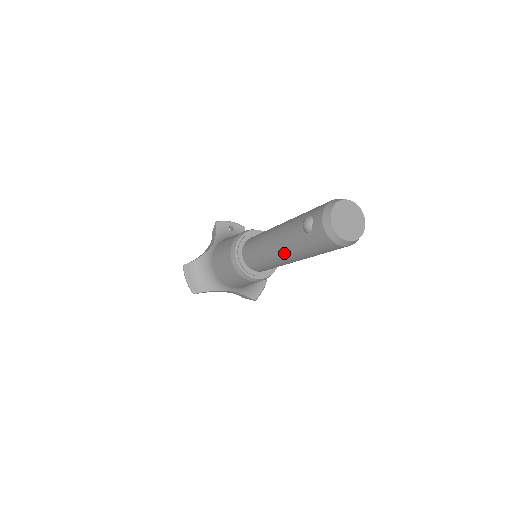
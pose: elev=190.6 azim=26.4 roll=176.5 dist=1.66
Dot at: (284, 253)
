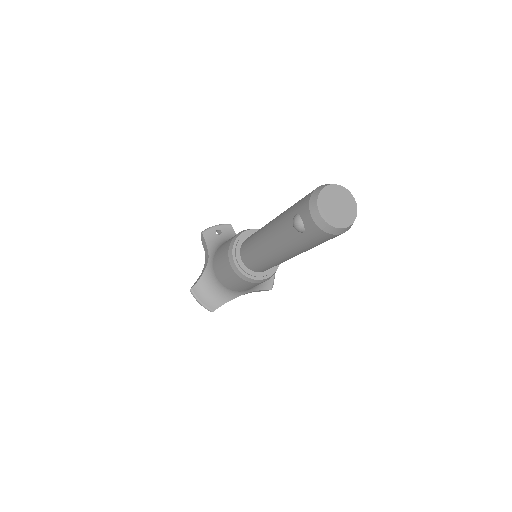
Dot at: (285, 254)
